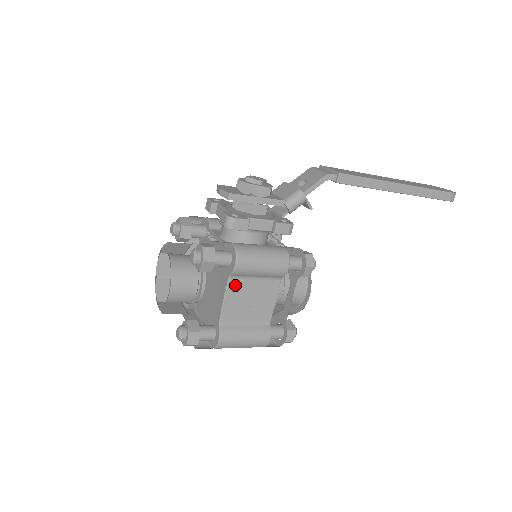
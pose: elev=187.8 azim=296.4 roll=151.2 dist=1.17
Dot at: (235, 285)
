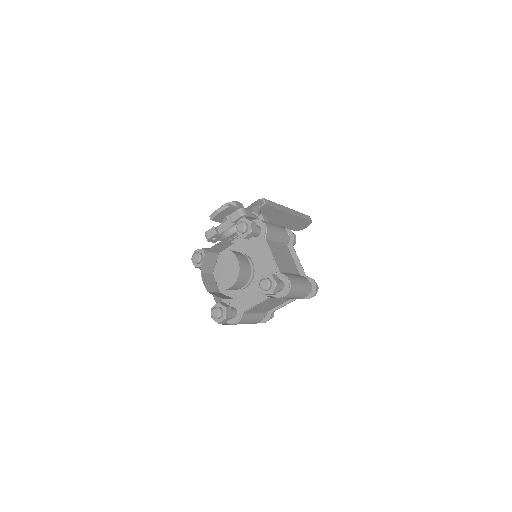
Dot at: (271, 245)
